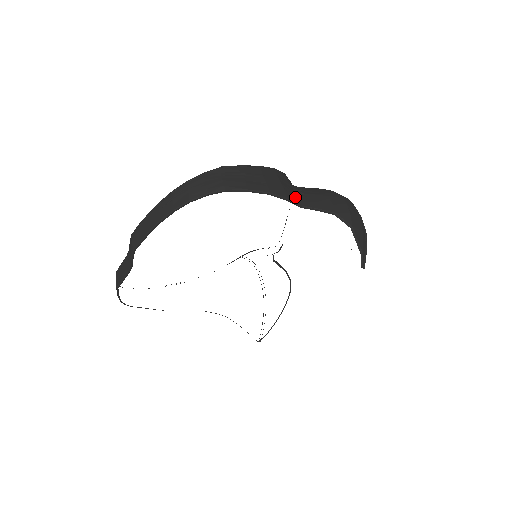
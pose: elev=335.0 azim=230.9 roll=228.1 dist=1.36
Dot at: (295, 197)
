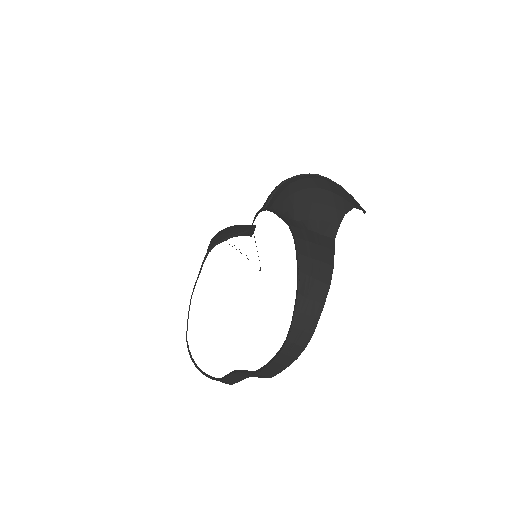
Dot at: (325, 238)
